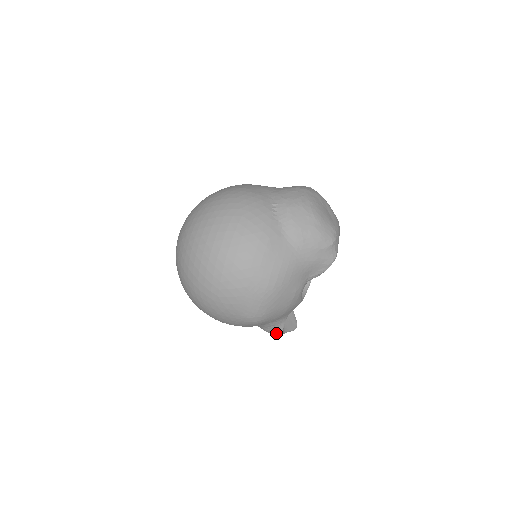
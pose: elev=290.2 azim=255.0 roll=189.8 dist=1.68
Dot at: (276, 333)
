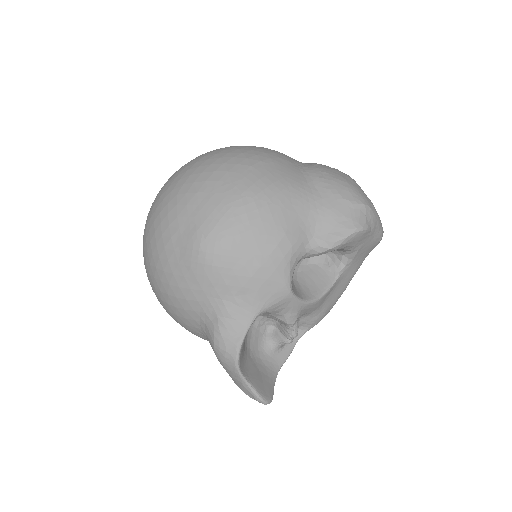
Dot at: (228, 350)
